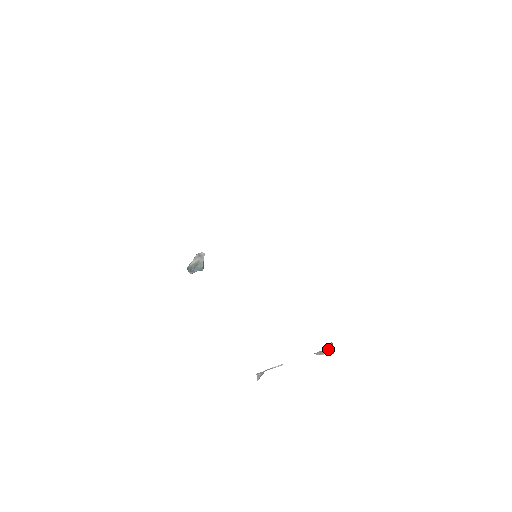
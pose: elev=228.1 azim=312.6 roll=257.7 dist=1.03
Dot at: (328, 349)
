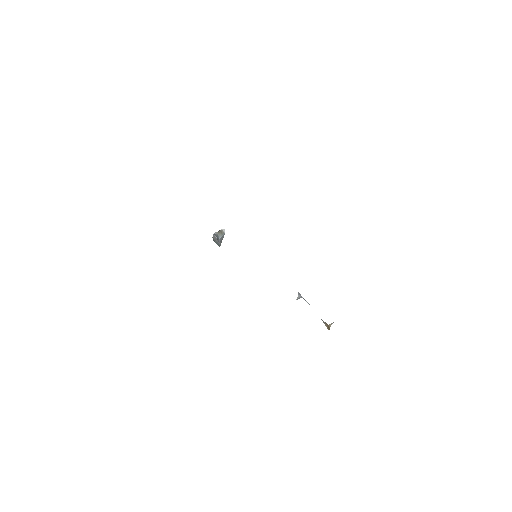
Dot at: (328, 326)
